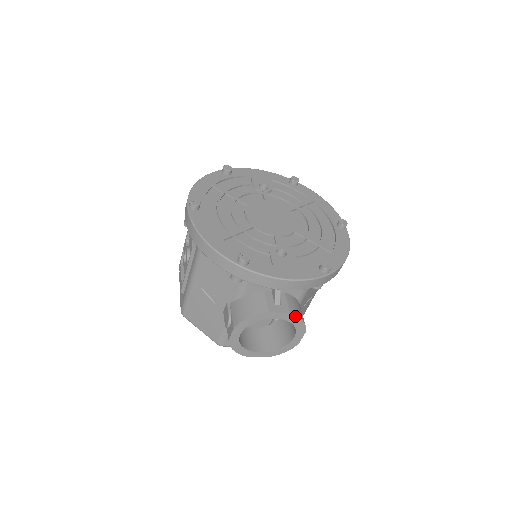
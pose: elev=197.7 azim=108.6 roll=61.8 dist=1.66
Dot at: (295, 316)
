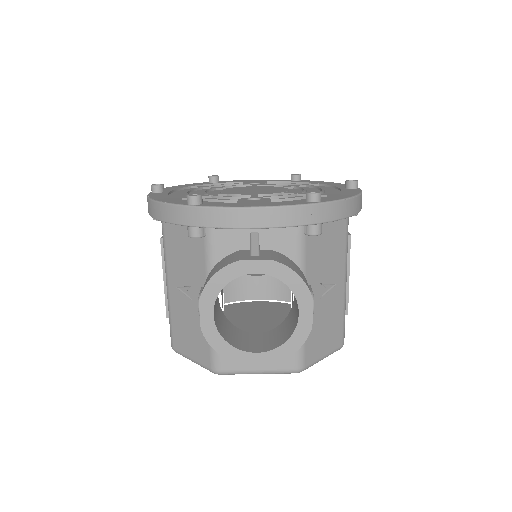
Dot at: (282, 265)
